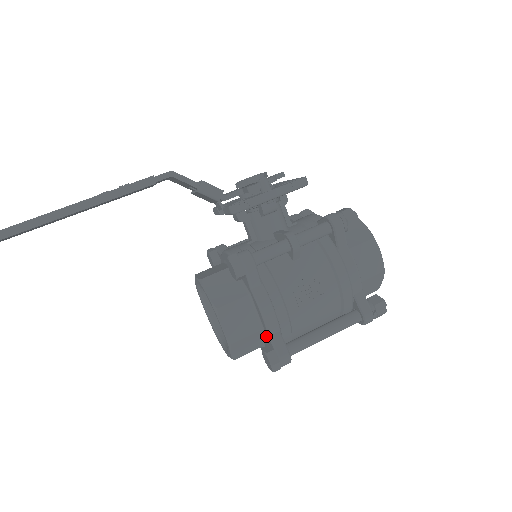
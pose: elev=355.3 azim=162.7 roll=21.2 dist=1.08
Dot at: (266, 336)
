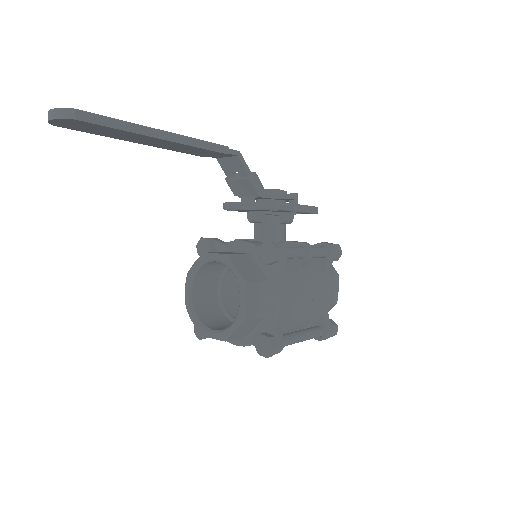
Dot at: (267, 324)
